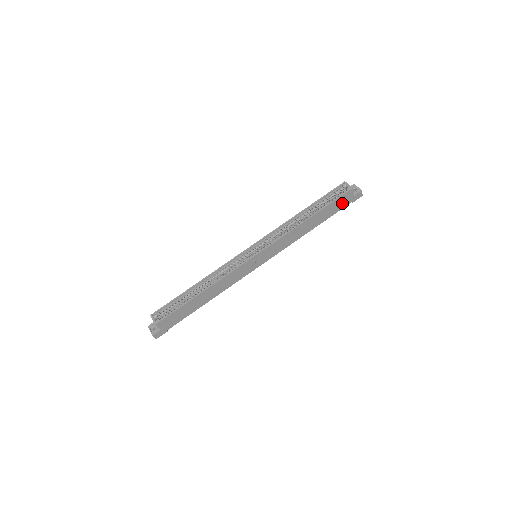
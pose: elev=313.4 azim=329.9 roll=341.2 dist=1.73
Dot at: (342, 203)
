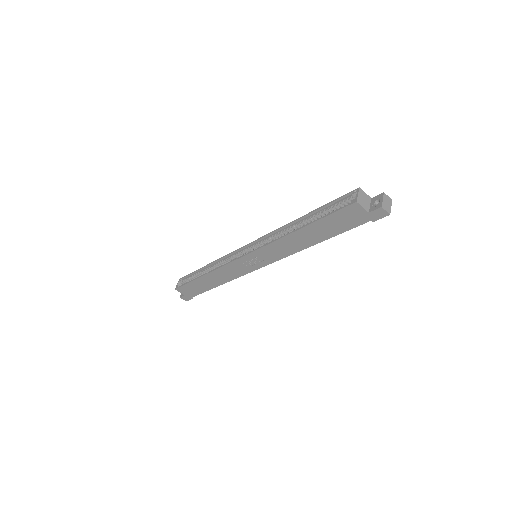
Dot at: (350, 219)
